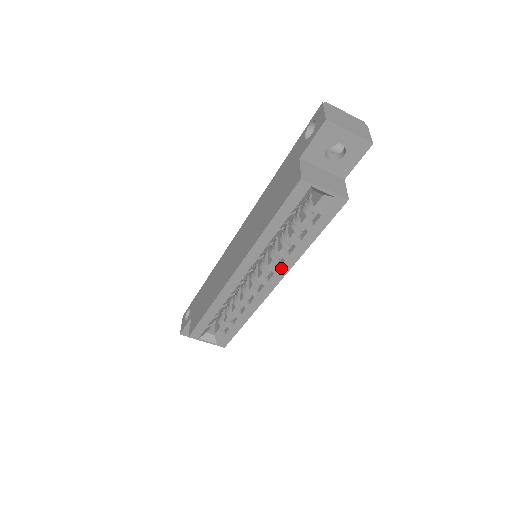
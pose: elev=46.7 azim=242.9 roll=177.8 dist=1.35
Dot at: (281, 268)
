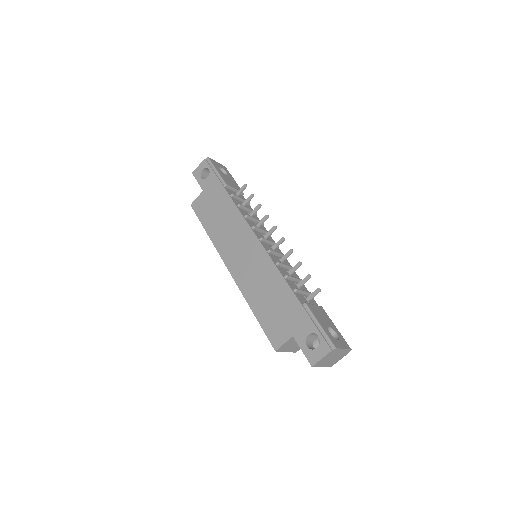
Dot at: occluded
